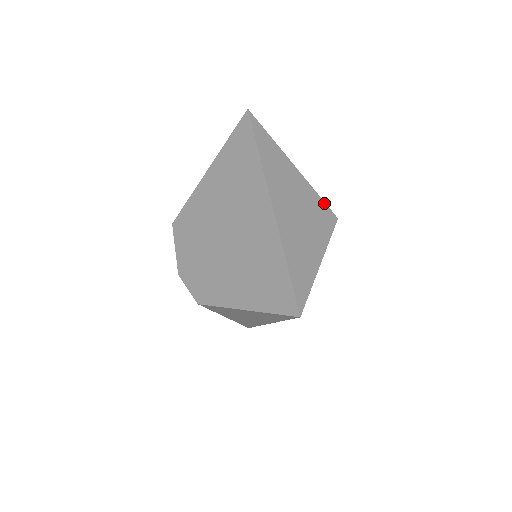
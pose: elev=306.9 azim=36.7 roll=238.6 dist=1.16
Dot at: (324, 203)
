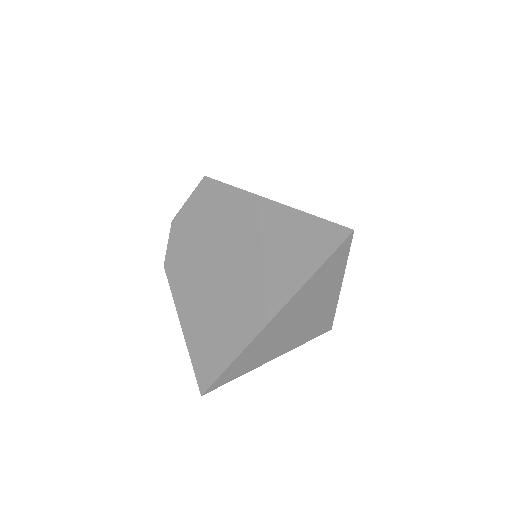
Dot at: (333, 319)
